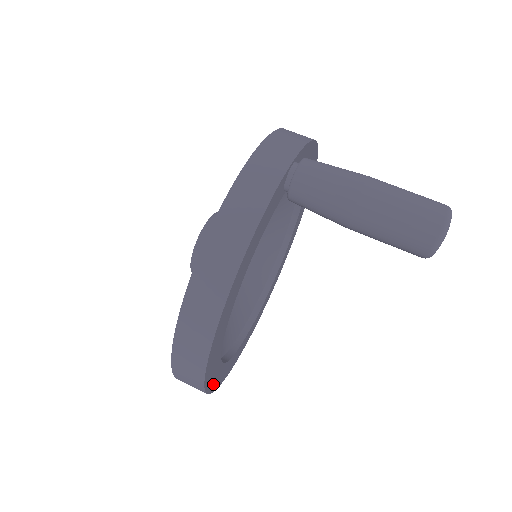
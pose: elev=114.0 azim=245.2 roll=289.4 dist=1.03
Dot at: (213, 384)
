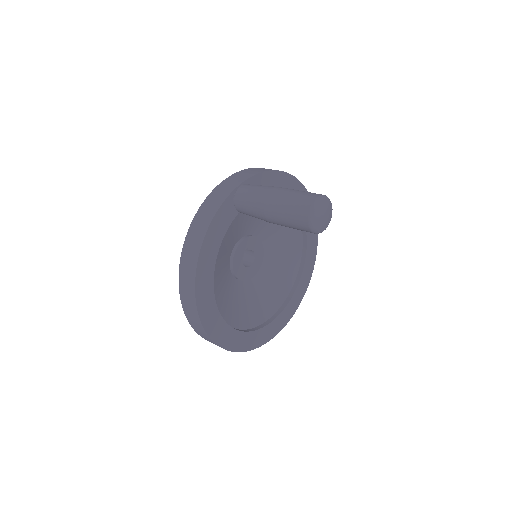
Dot at: (231, 344)
